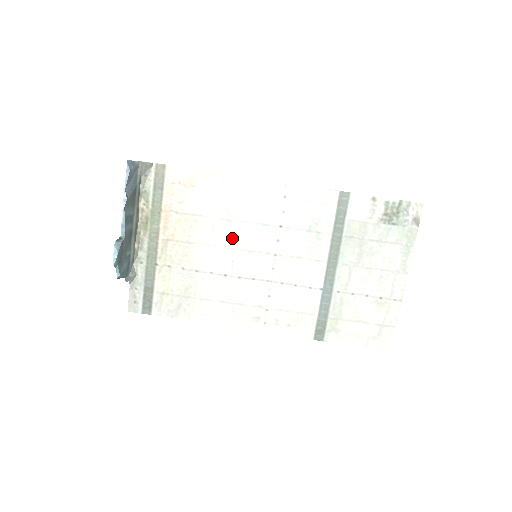
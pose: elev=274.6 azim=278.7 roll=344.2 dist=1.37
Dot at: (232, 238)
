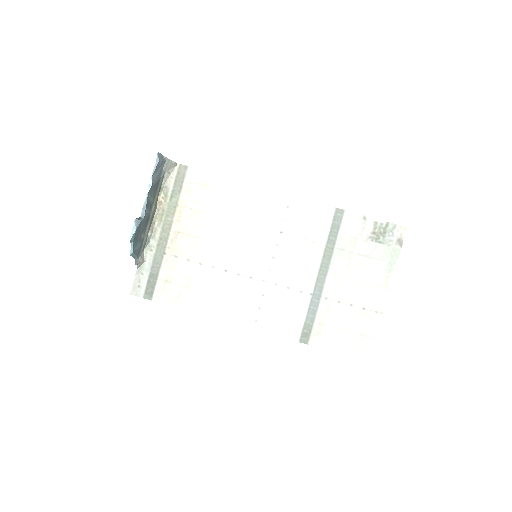
Dot at: (237, 238)
